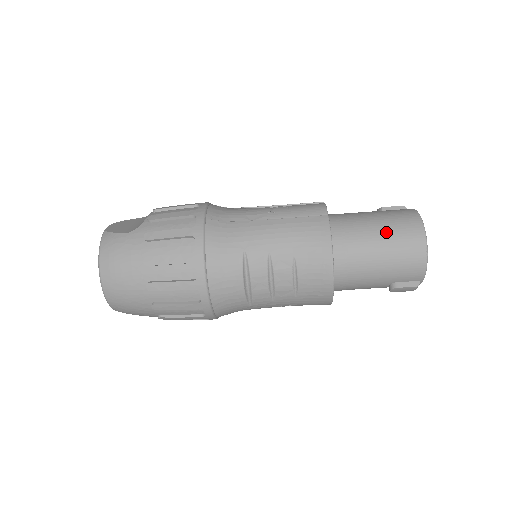
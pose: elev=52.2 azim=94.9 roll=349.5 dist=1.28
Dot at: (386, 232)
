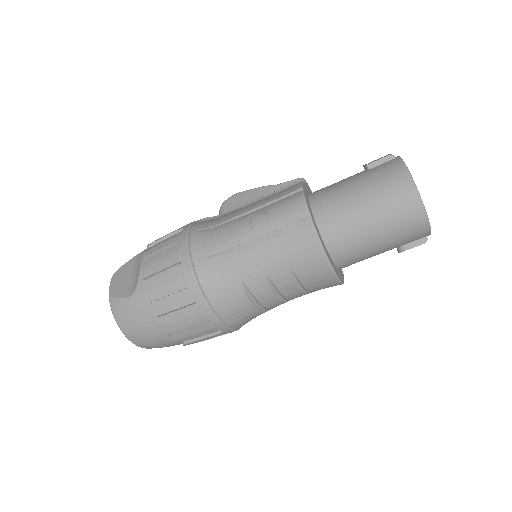
Dot at: (377, 210)
